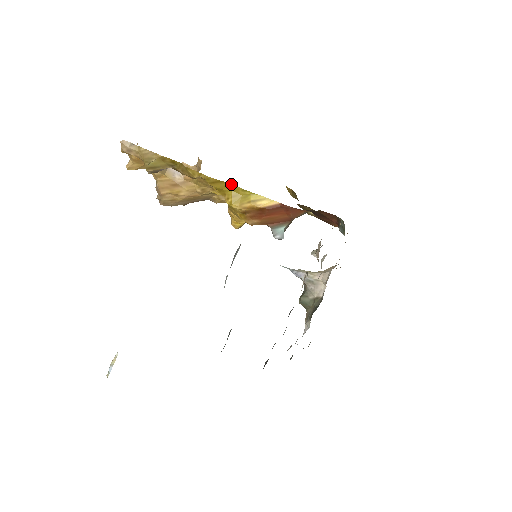
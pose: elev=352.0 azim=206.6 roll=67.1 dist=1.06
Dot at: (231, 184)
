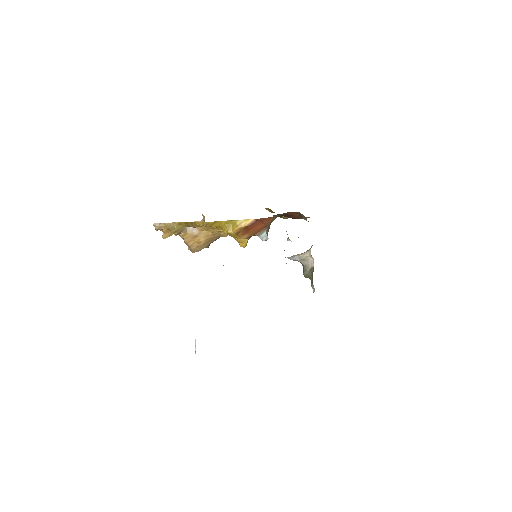
Dot at: (222, 221)
